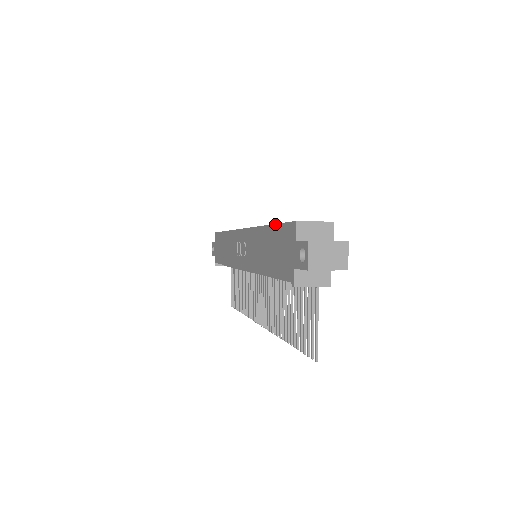
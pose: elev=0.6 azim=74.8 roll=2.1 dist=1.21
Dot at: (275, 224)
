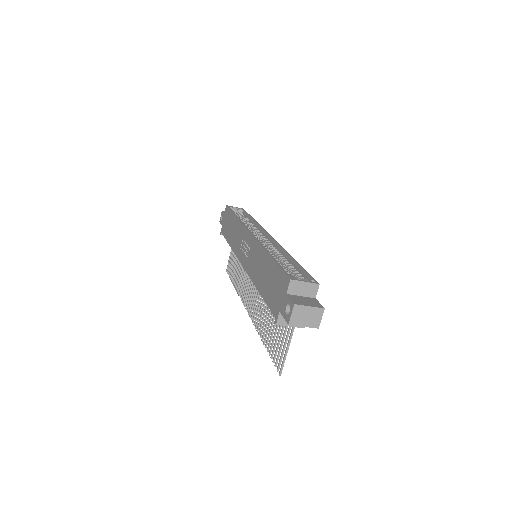
Dot at: (275, 262)
